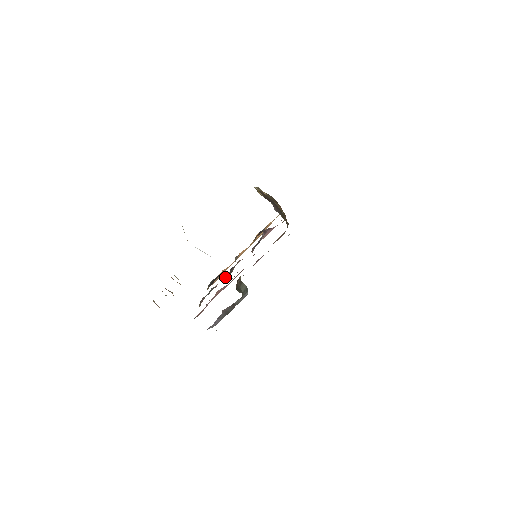
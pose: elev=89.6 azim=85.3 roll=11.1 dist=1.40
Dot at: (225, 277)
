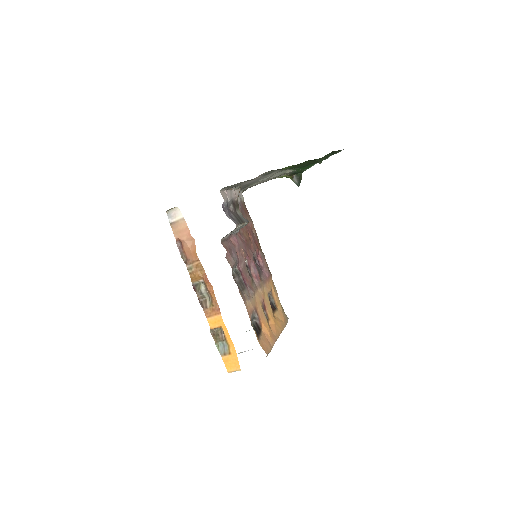
Dot at: (252, 291)
